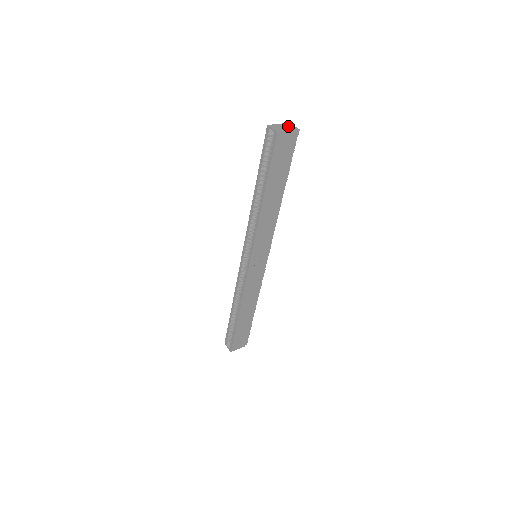
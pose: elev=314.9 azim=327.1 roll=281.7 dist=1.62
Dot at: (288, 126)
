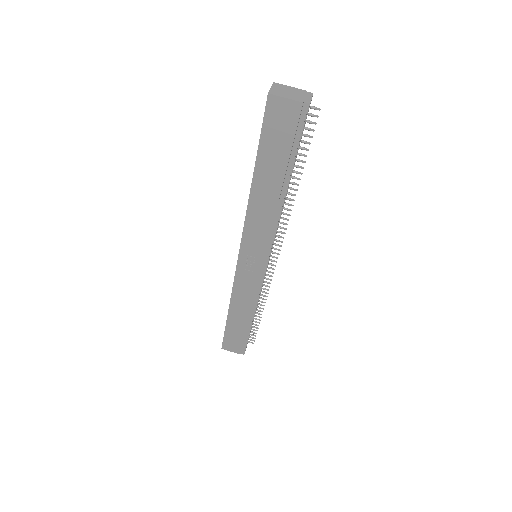
Dot at: (301, 94)
